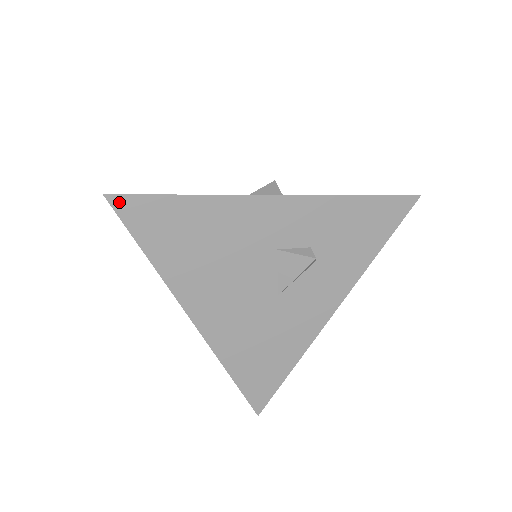
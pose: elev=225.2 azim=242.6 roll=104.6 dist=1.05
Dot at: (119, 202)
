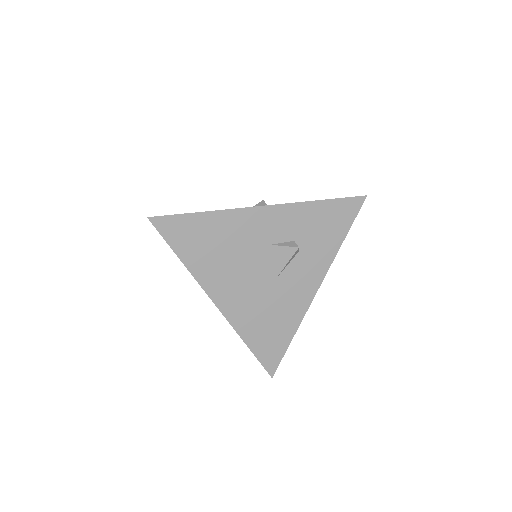
Dot at: (158, 222)
